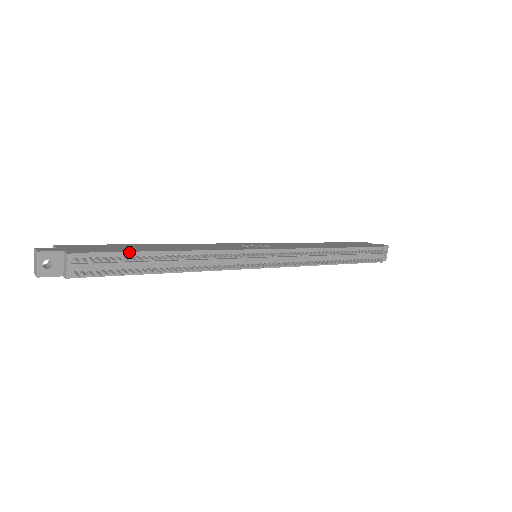
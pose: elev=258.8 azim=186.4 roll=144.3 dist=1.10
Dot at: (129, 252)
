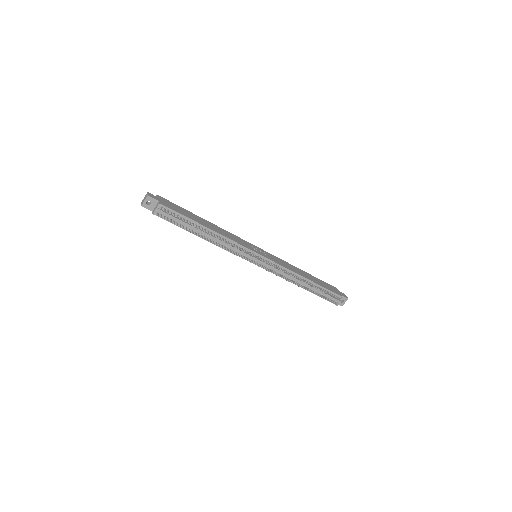
Dot at: (188, 218)
